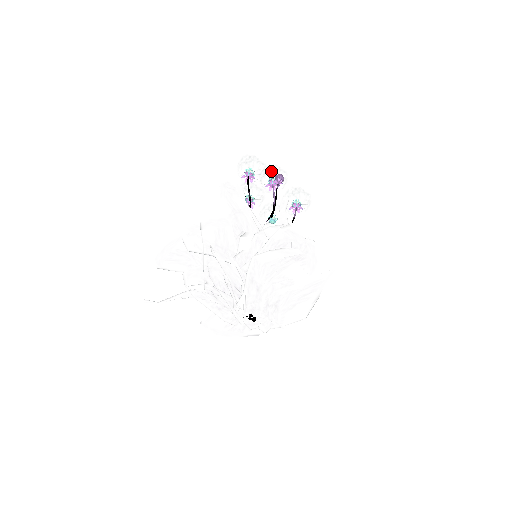
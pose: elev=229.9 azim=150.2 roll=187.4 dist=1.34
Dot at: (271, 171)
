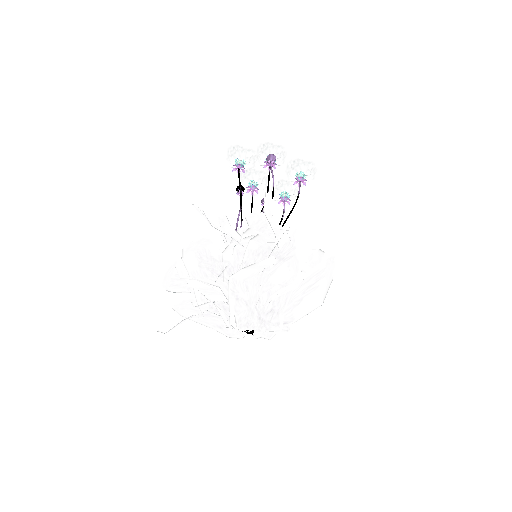
Dot at: (263, 152)
